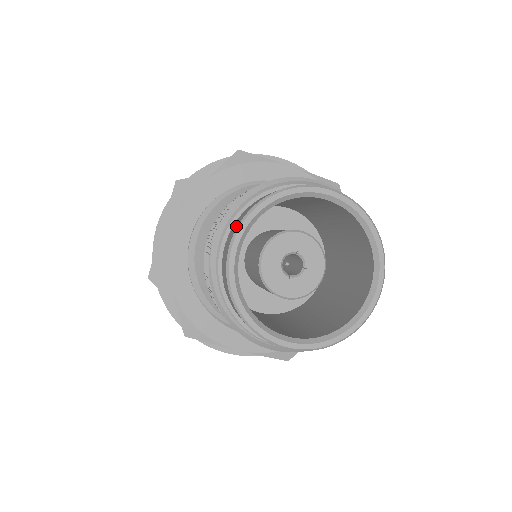
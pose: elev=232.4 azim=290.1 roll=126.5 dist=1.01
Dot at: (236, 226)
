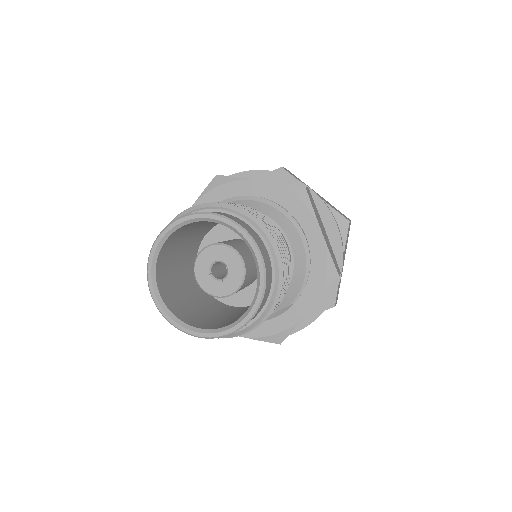
Dot at: (197, 212)
